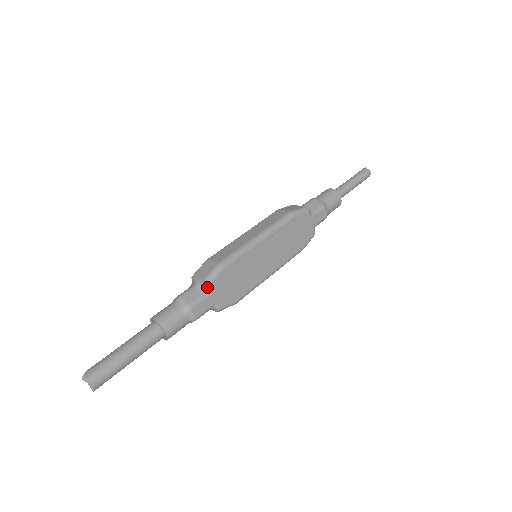
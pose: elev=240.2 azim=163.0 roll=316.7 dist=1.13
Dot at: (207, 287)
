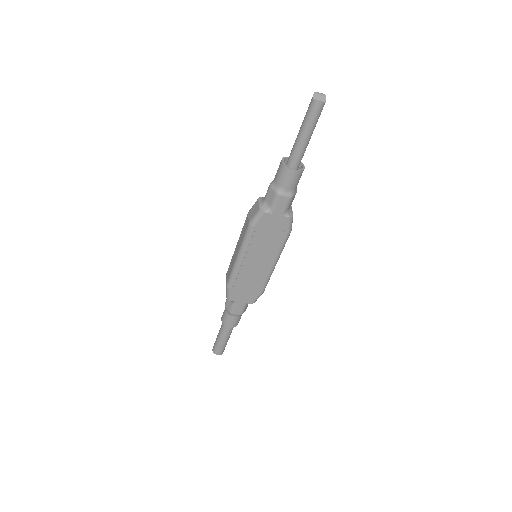
Dot at: (231, 301)
